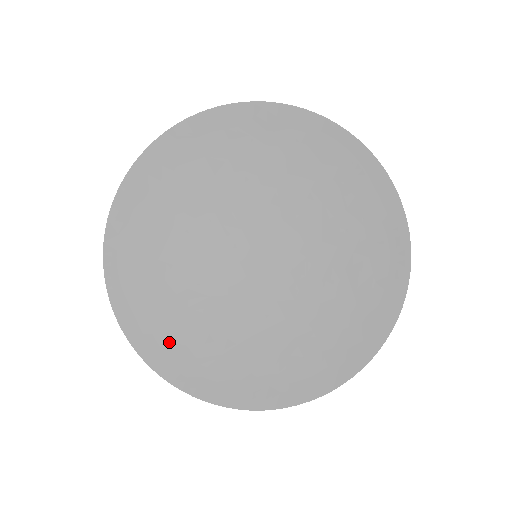
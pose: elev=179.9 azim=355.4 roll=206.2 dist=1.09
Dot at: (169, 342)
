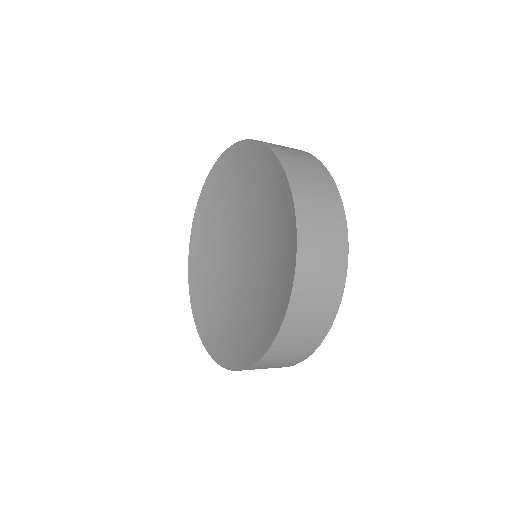
Dot at: (241, 347)
